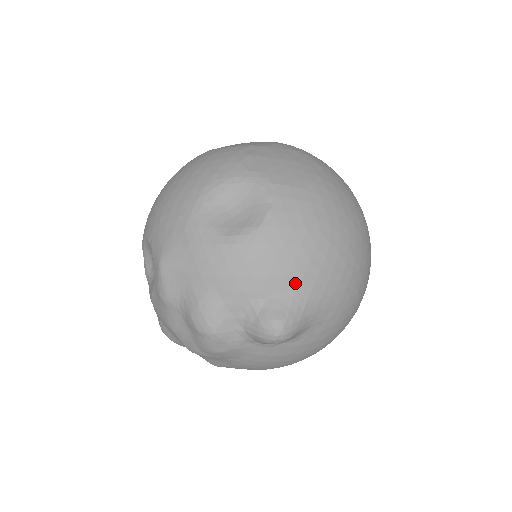
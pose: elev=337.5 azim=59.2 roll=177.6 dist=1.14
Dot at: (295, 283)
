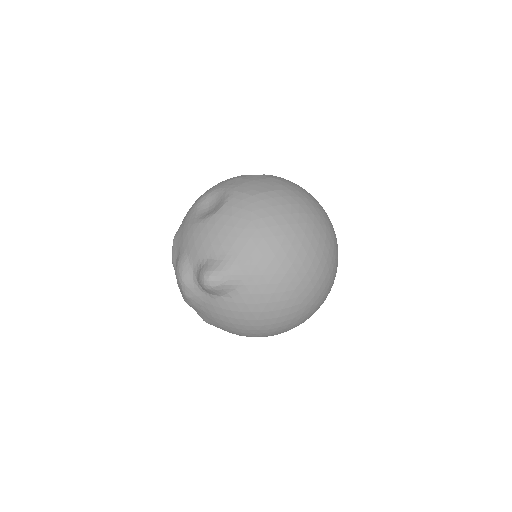
Dot at: (226, 251)
